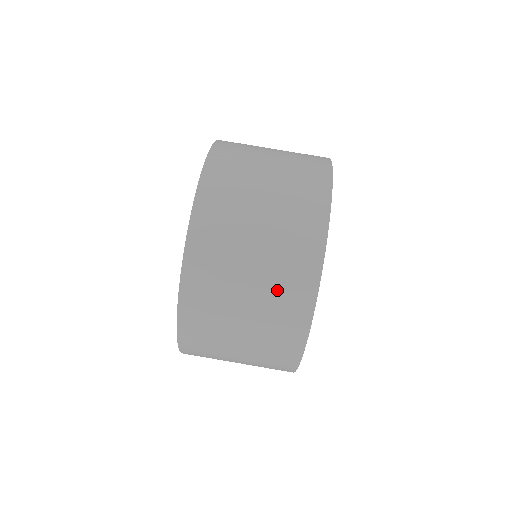
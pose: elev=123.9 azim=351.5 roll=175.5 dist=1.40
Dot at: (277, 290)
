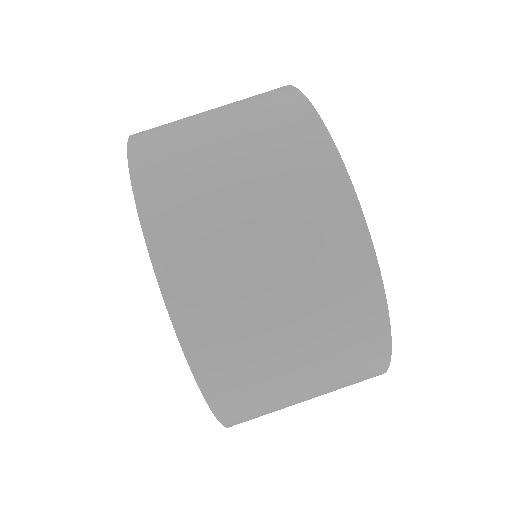
Dot at: (338, 357)
